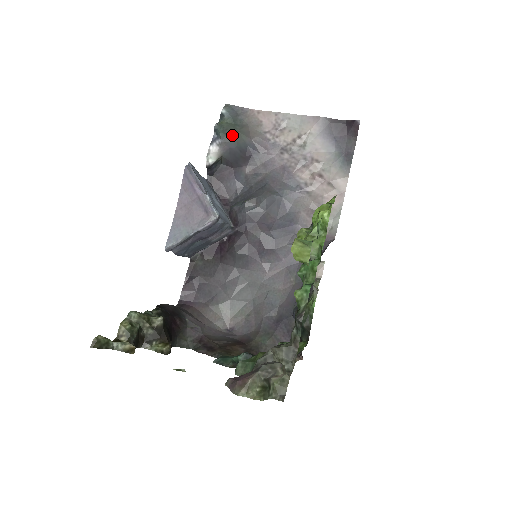
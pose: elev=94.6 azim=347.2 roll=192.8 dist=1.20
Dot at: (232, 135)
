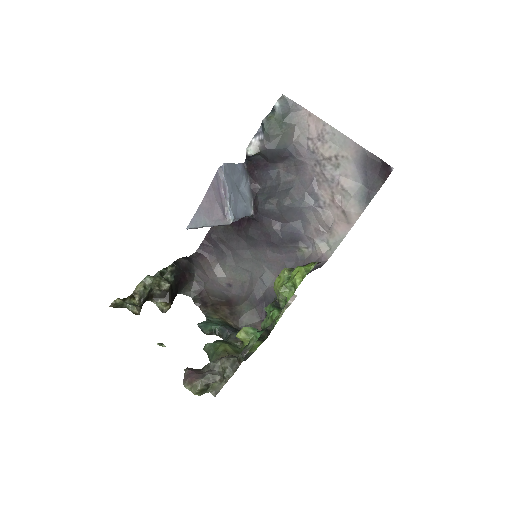
Dot at: (275, 136)
